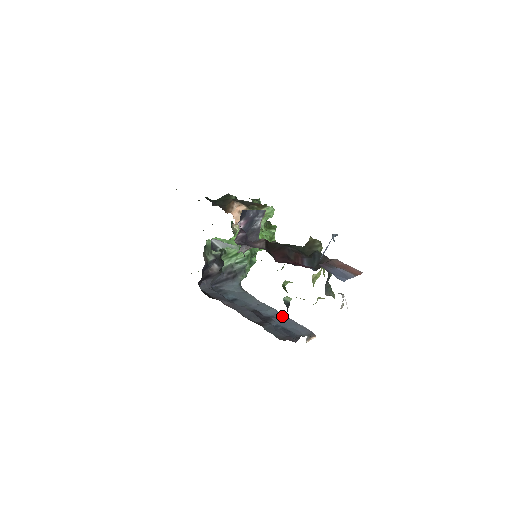
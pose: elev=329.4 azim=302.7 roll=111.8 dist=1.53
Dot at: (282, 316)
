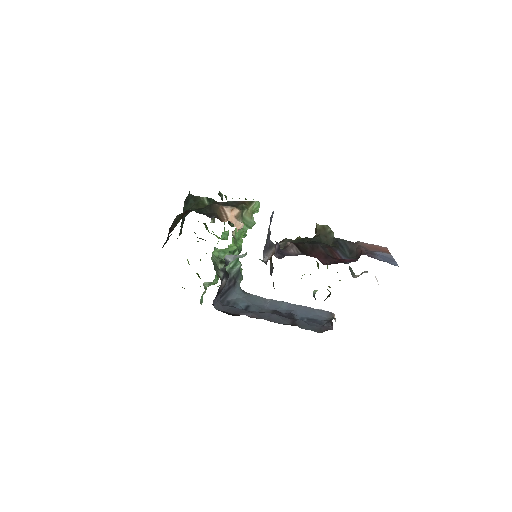
Dot at: (296, 306)
